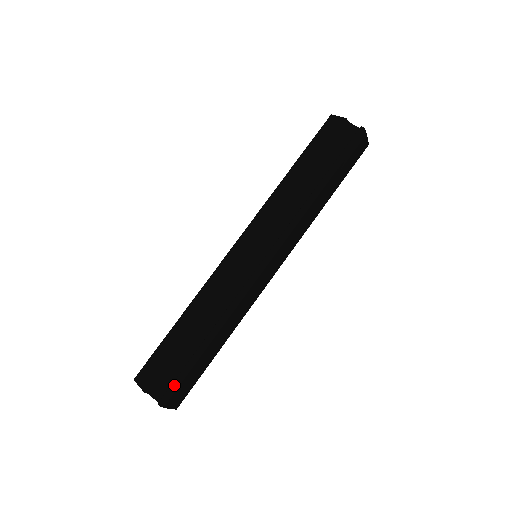
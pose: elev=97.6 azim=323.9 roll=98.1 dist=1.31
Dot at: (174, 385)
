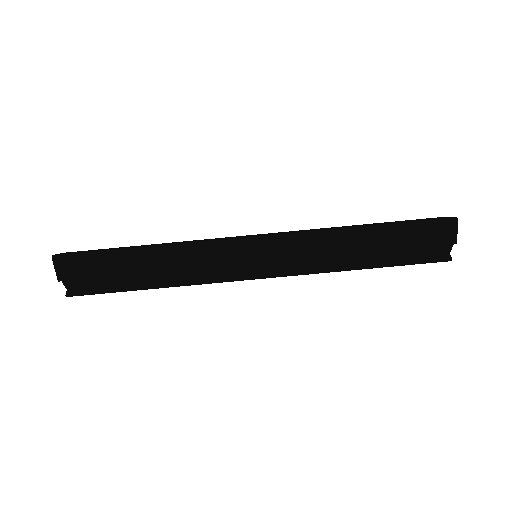
Dot at: (92, 294)
